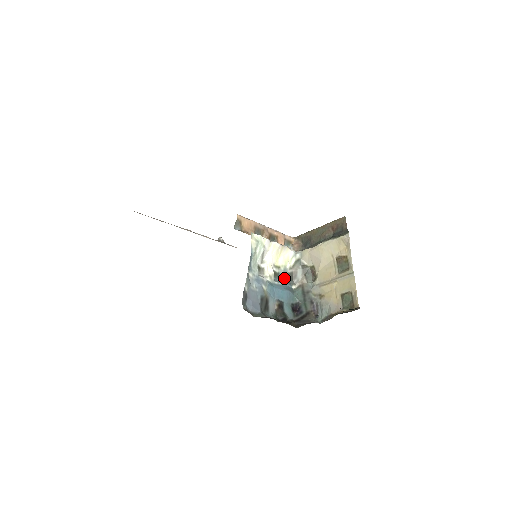
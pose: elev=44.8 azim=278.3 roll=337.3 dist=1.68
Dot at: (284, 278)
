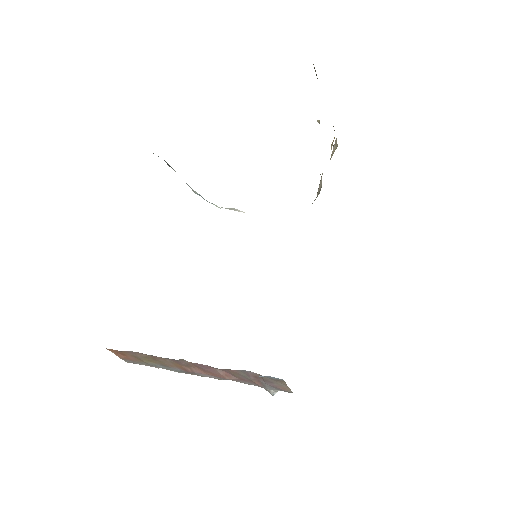
Dot at: occluded
